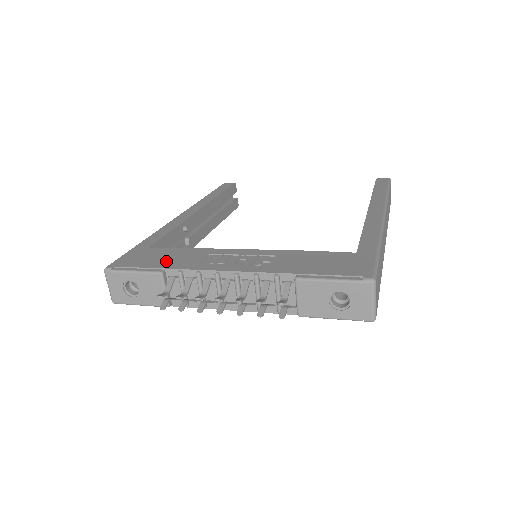
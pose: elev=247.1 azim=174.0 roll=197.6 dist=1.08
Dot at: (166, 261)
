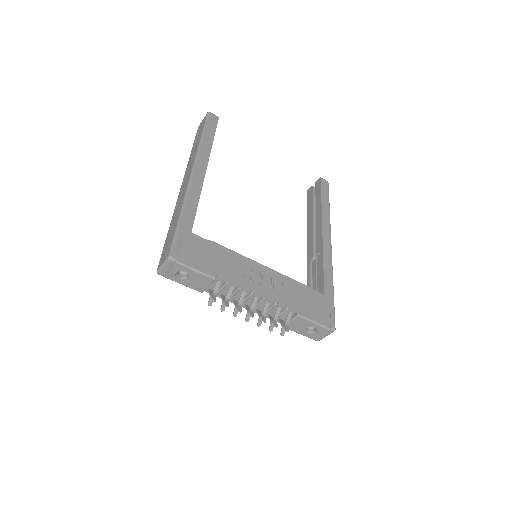
Dot at: (215, 264)
